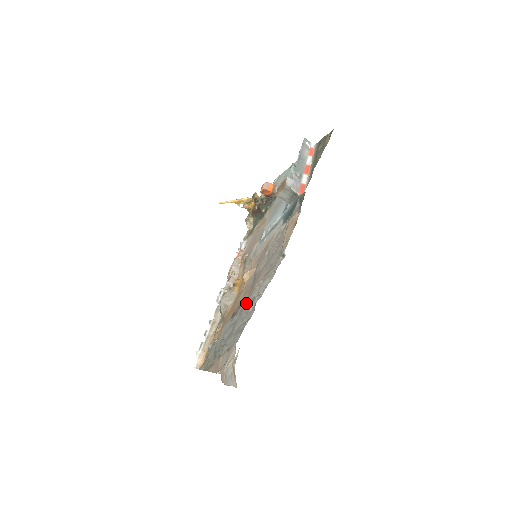
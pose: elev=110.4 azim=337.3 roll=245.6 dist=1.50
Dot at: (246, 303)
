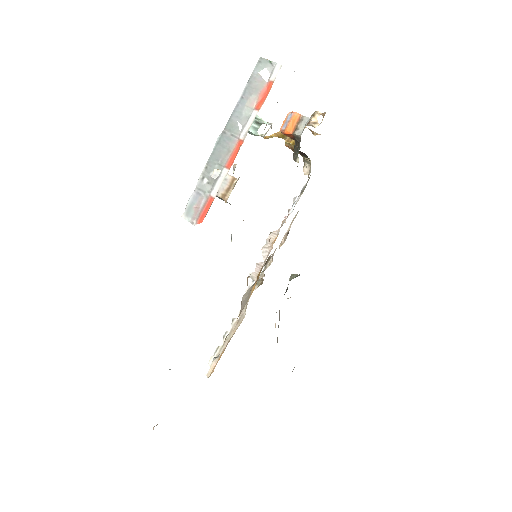
Dot at: occluded
